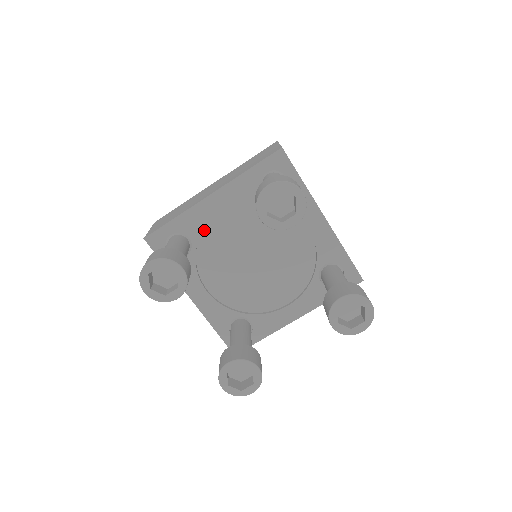
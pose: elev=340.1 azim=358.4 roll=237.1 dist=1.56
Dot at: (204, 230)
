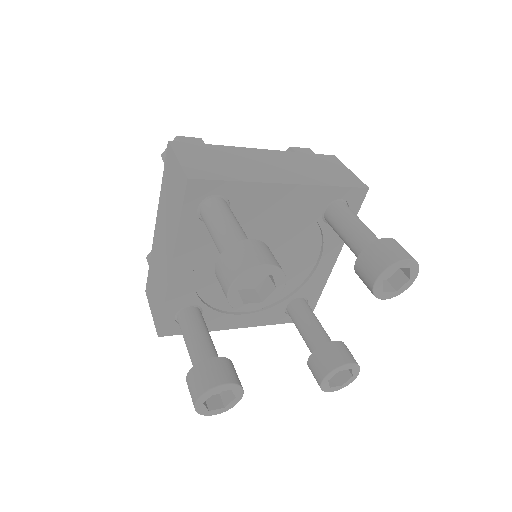
Dot at: (247, 209)
